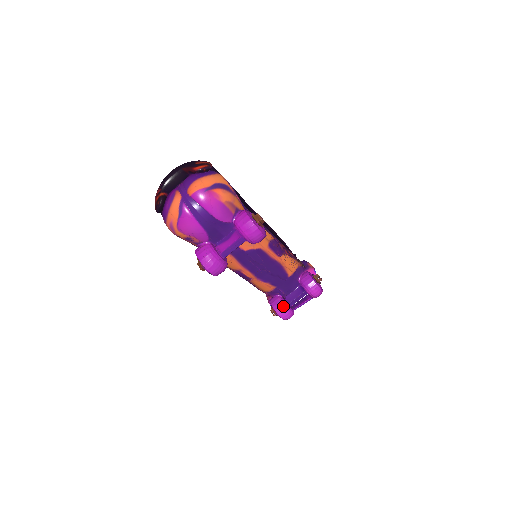
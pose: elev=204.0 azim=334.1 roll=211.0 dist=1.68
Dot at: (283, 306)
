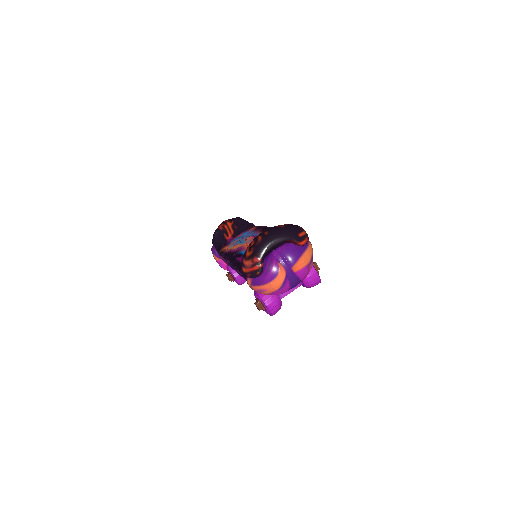
Dot at: occluded
